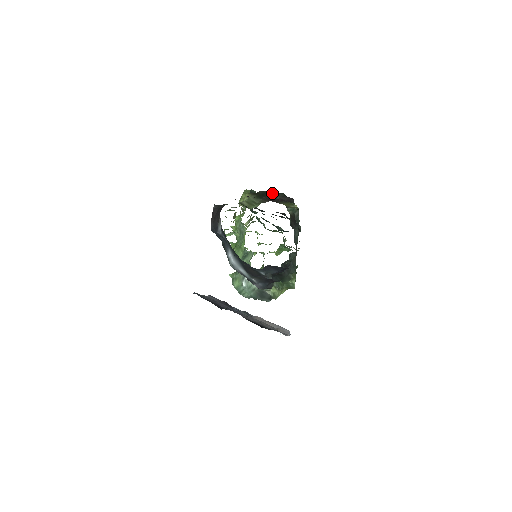
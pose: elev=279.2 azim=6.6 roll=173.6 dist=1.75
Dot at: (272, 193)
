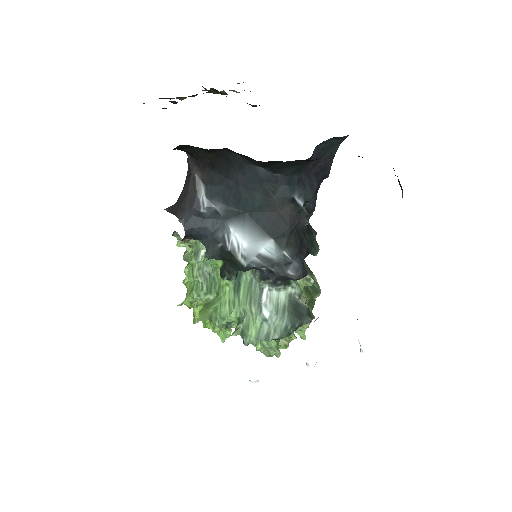
Dot at: occluded
